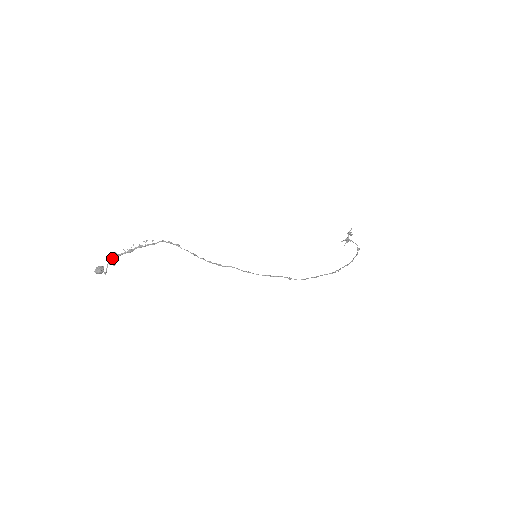
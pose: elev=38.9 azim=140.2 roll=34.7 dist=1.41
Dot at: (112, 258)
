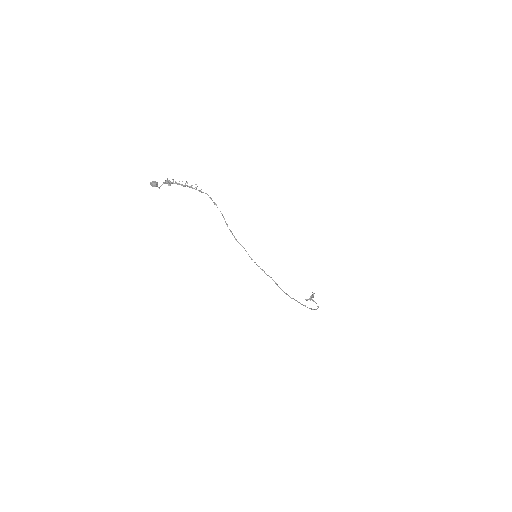
Dot at: (168, 181)
